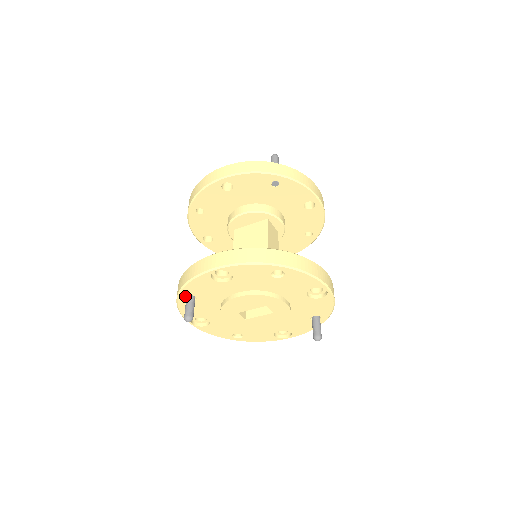
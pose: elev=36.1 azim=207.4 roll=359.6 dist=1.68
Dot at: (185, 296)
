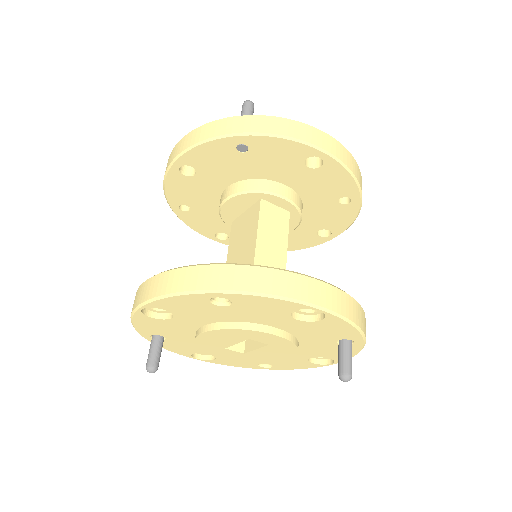
Dot at: (150, 336)
